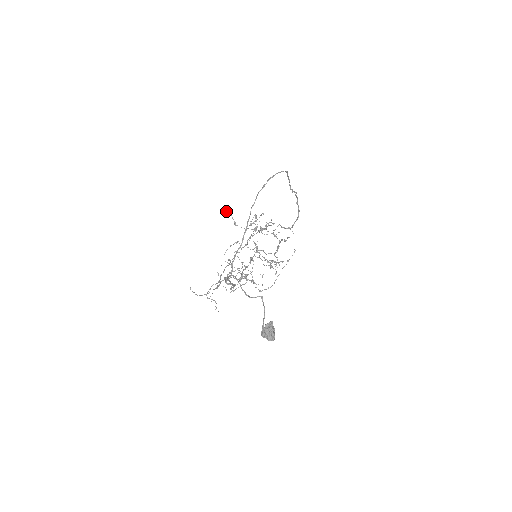
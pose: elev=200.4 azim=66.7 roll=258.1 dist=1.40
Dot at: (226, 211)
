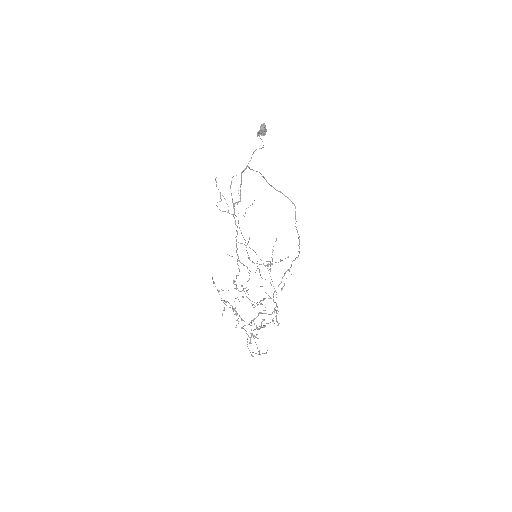
Dot at: (241, 285)
